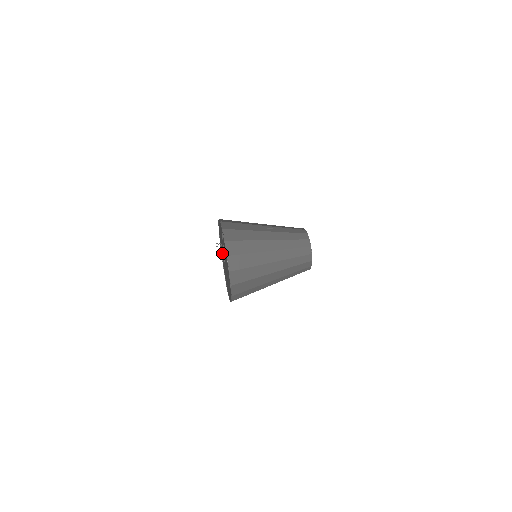
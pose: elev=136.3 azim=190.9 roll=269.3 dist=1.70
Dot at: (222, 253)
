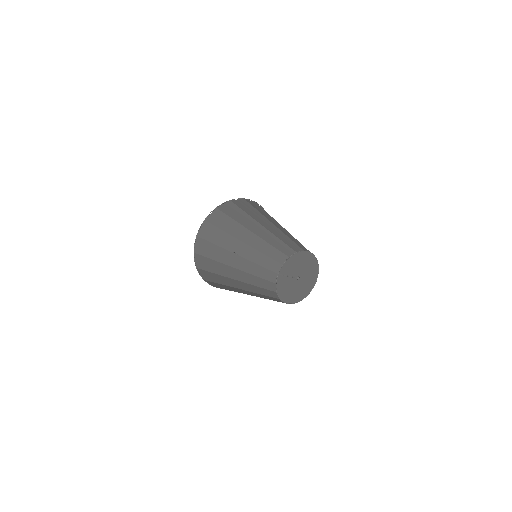
Dot at: occluded
